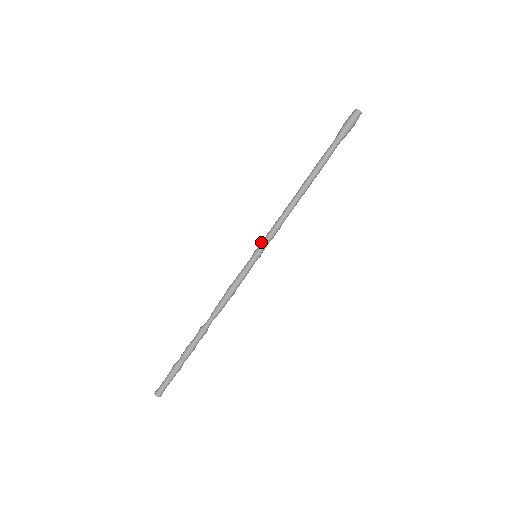
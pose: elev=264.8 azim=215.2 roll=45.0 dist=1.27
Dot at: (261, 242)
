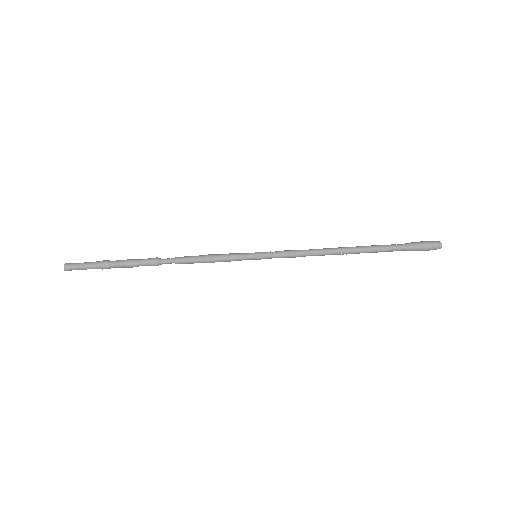
Dot at: (271, 253)
